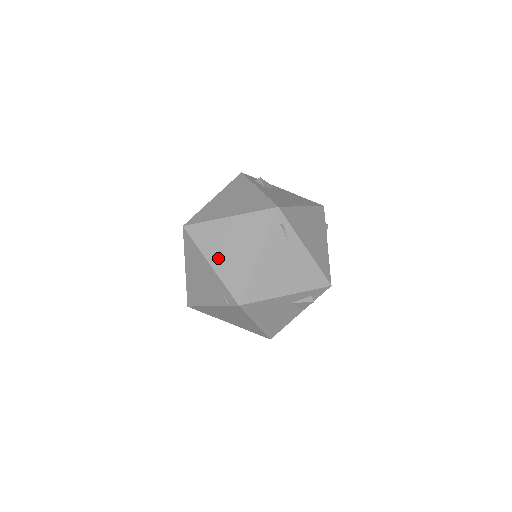
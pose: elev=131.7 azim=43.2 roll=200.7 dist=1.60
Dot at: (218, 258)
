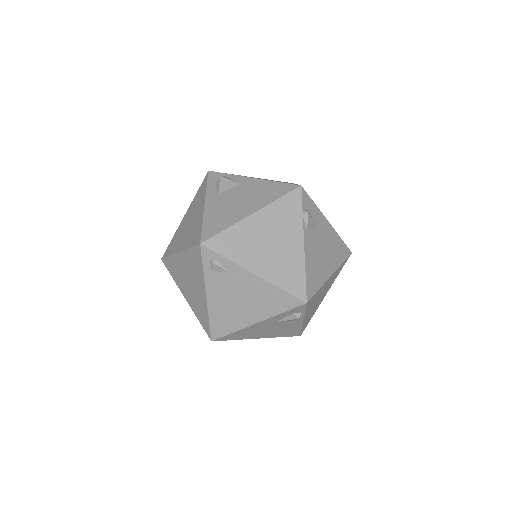
Dot at: (187, 293)
